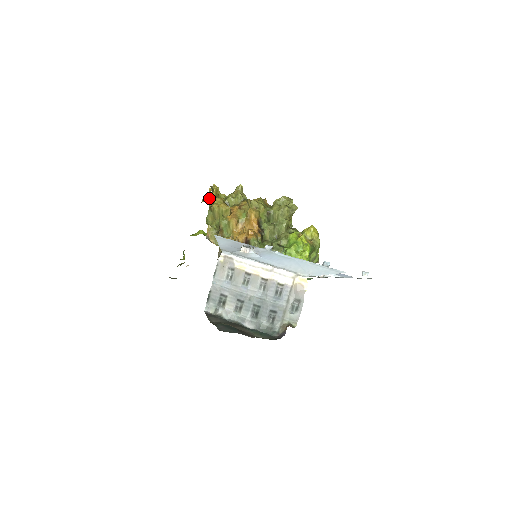
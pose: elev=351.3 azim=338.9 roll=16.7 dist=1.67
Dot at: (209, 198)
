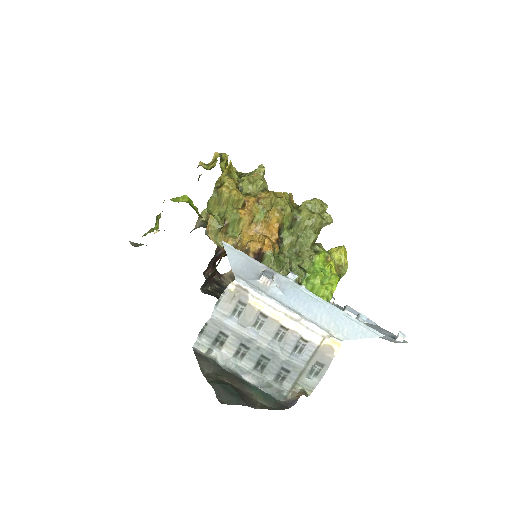
Dot at: occluded
